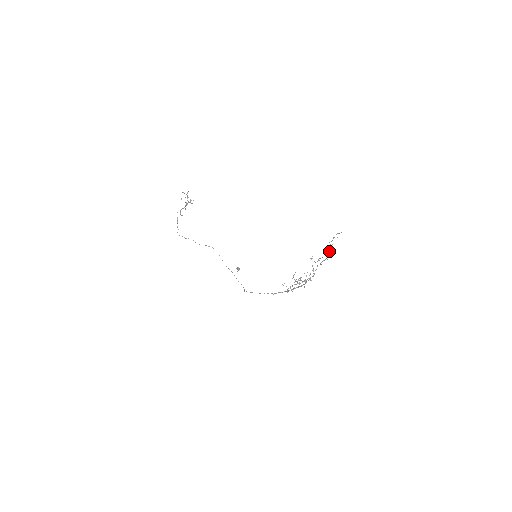
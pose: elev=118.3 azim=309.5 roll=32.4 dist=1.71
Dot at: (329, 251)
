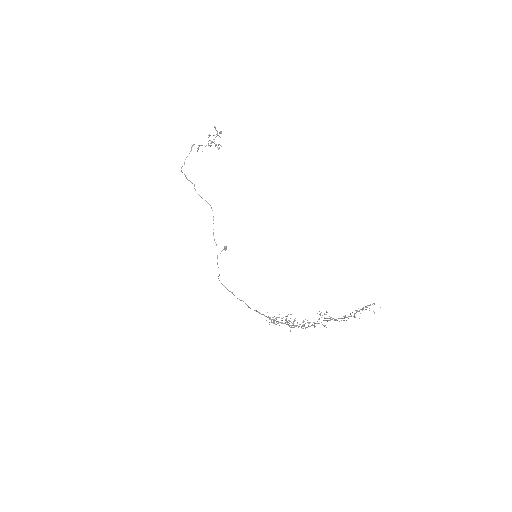
Dot at: occluded
